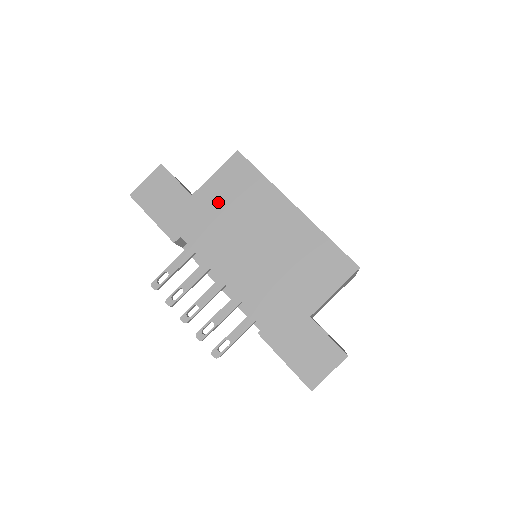
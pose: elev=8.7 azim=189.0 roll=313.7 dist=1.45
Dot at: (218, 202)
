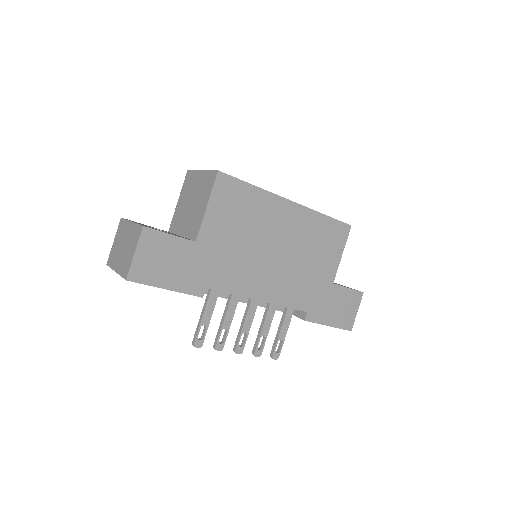
Dot at: (225, 234)
